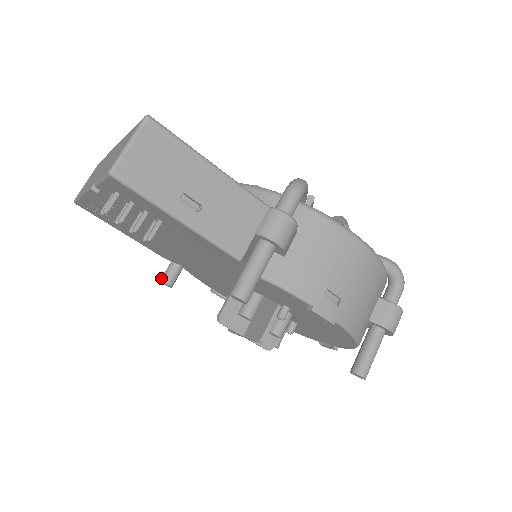
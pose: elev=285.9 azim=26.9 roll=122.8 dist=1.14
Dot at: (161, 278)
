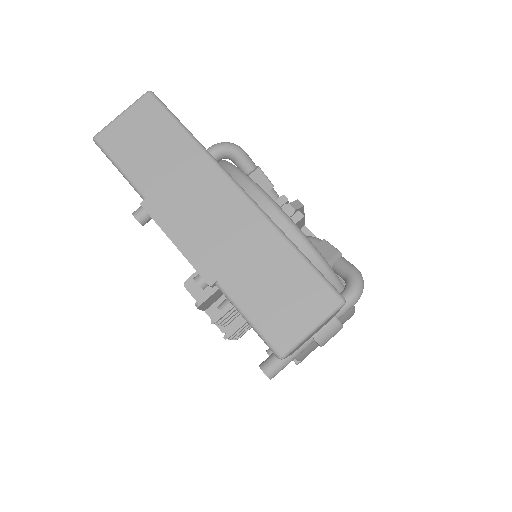
Dot at: (137, 214)
